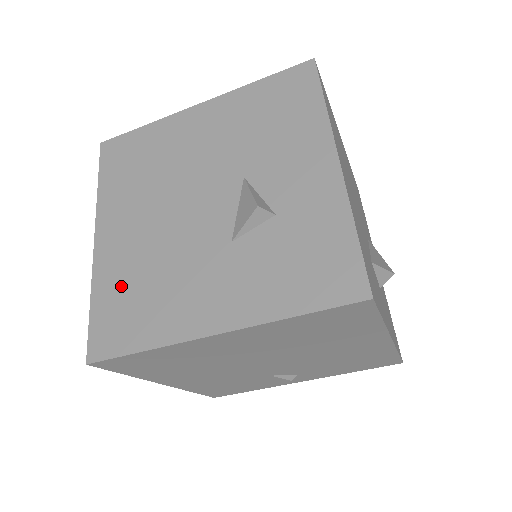
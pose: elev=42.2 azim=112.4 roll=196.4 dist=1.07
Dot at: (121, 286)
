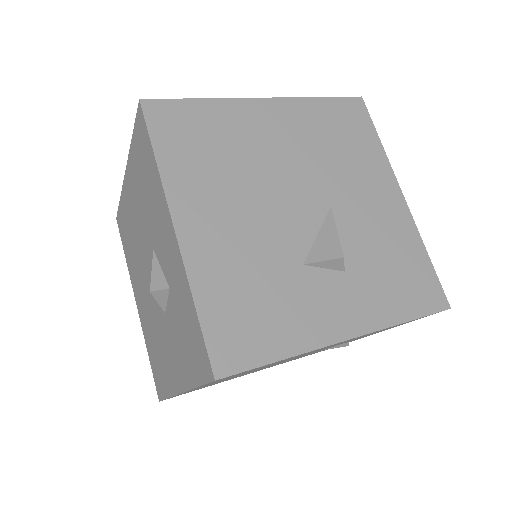
Dot at: (151, 345)
